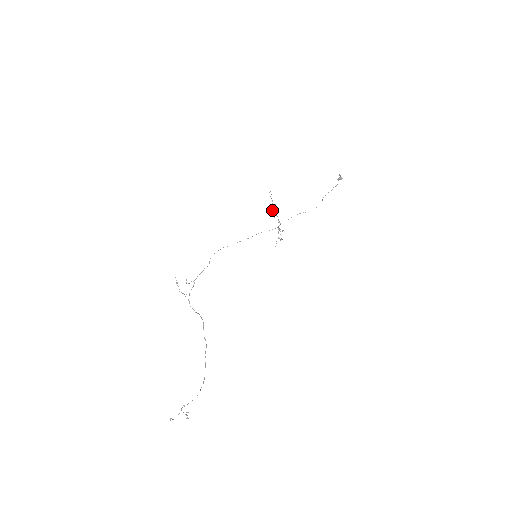
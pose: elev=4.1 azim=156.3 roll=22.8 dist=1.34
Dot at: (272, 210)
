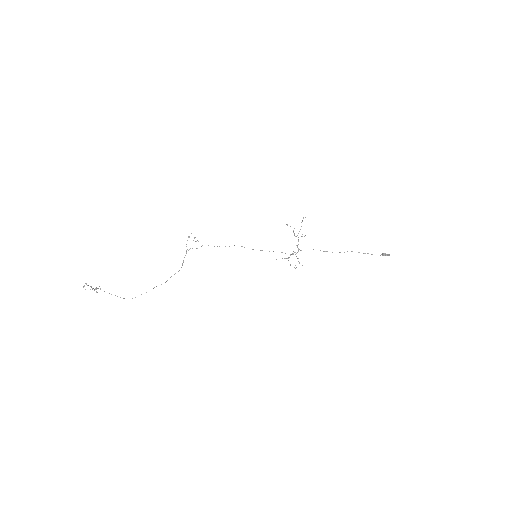
Dot at: occluded
